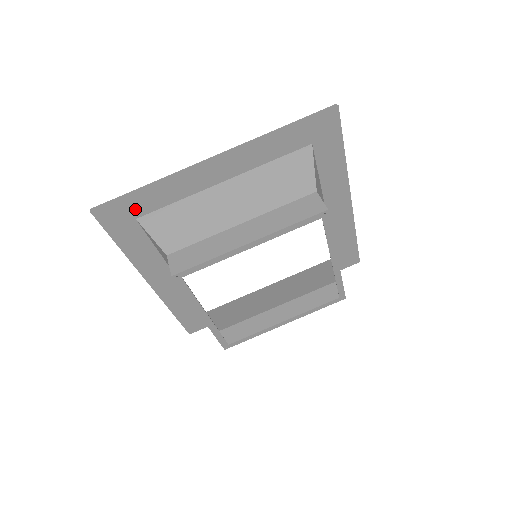
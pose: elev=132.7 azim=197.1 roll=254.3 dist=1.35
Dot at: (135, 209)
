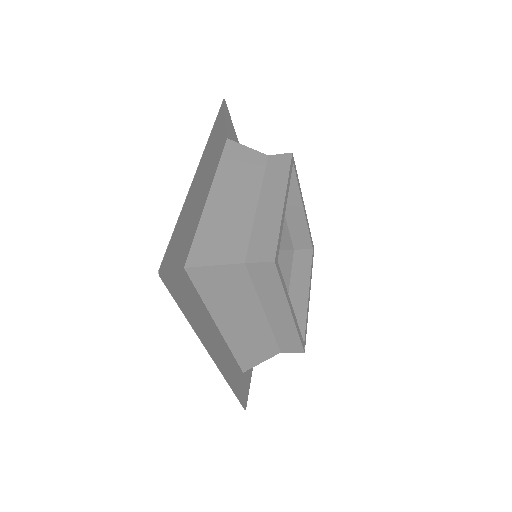
Dot at: (230, 136)
